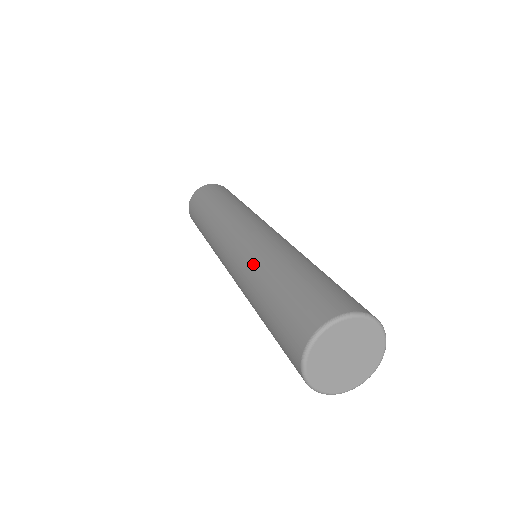
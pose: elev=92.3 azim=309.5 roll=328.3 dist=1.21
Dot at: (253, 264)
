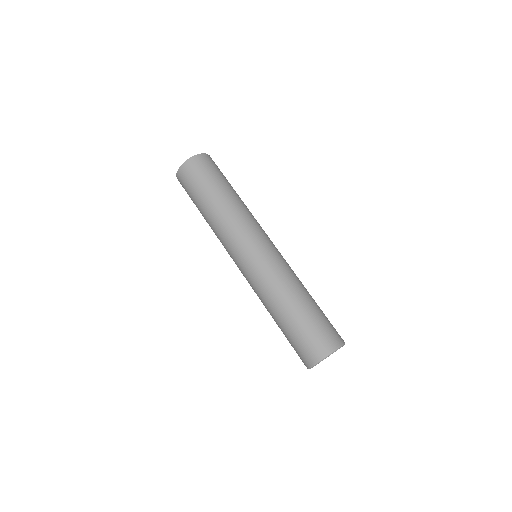
Dot at: (262, 300)
